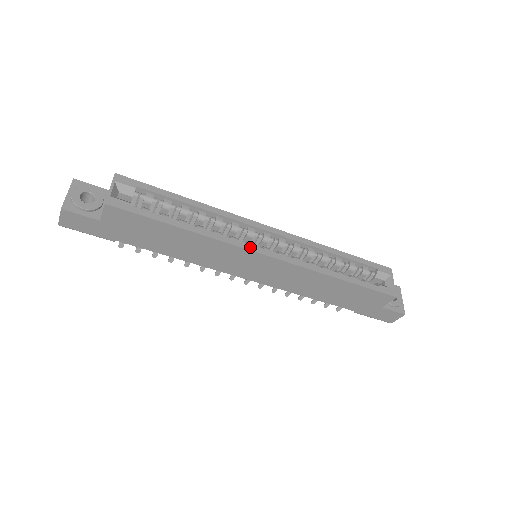
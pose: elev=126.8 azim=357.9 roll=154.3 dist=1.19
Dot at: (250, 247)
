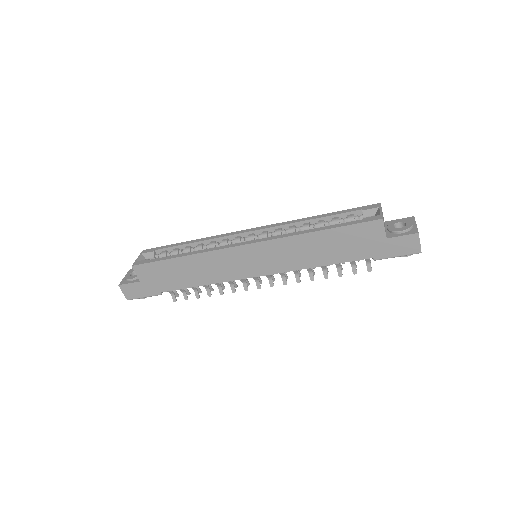
Dot at: (231, 246)
